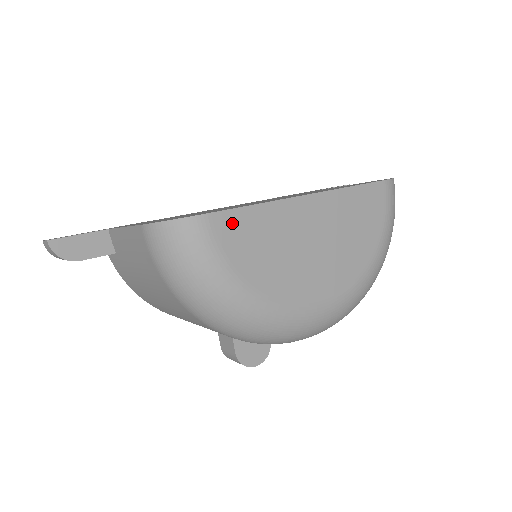
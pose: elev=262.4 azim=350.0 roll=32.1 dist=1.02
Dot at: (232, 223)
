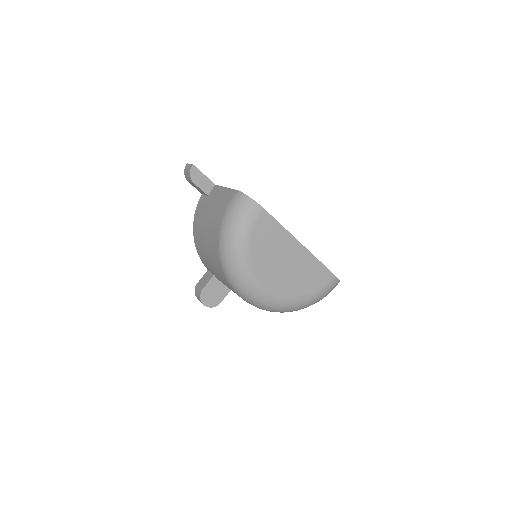
Dot at: (267, 221)
